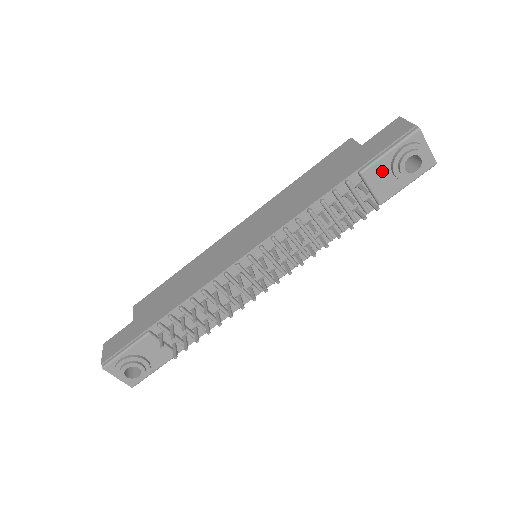
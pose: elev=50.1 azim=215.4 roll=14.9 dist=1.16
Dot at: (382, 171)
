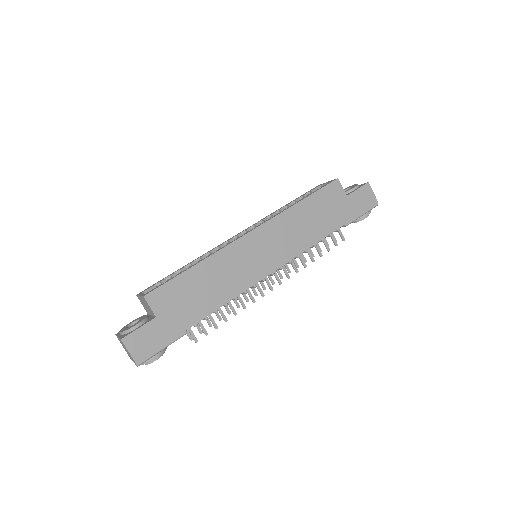
Dot at: occluded
